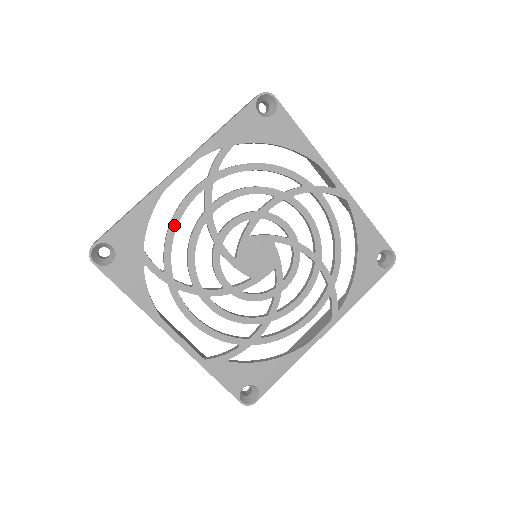
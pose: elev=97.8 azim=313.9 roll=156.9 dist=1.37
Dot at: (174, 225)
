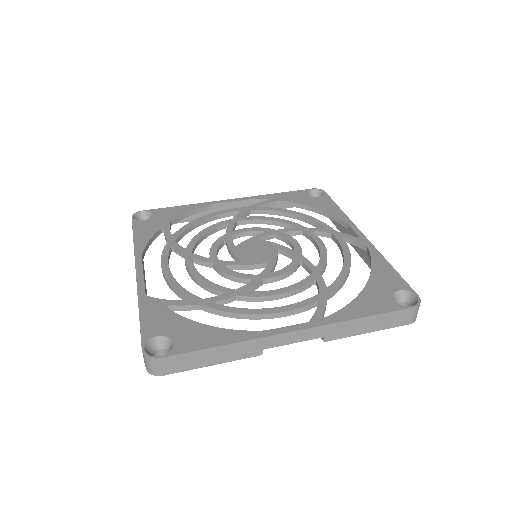
Dot at: (204, 218)
